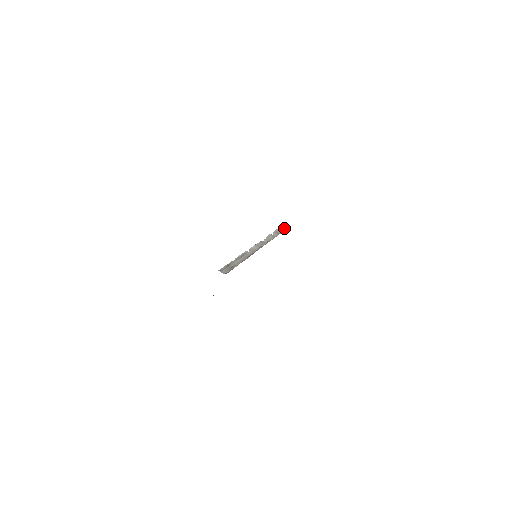
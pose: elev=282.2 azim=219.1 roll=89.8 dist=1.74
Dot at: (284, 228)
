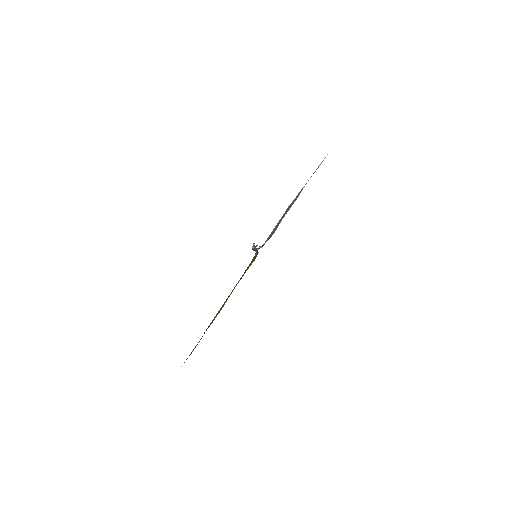
Dot at: occluded
